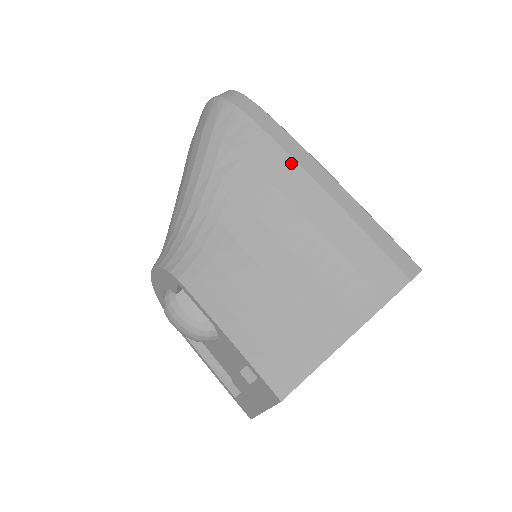
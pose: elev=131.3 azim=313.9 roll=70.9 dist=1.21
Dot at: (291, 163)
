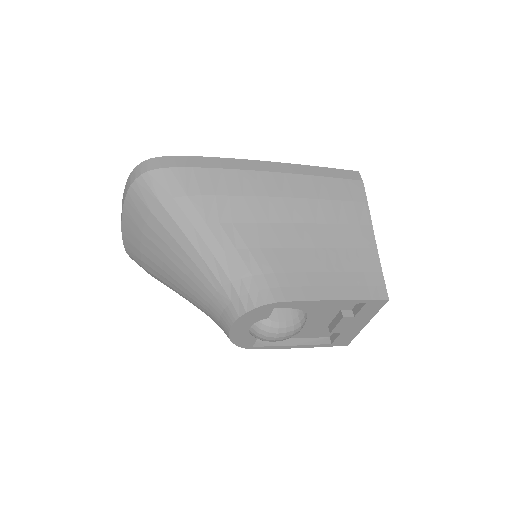
Dot at: (245, 174)
